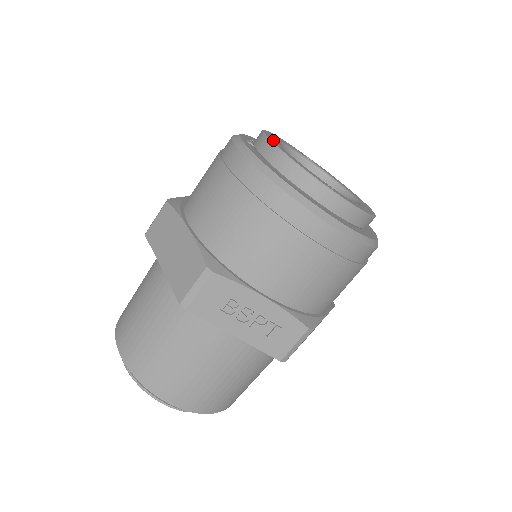
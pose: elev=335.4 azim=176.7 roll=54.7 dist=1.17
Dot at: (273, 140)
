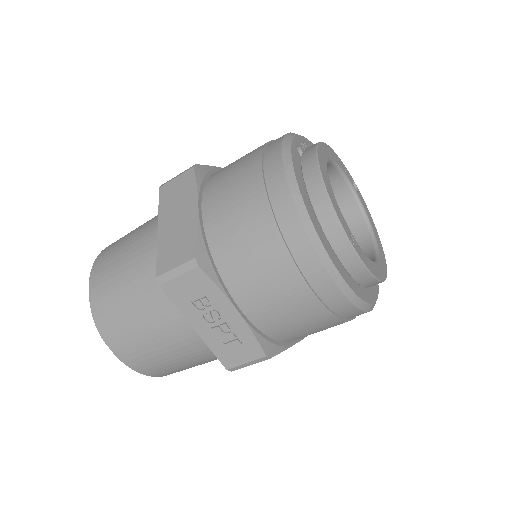
Dot at: (322, 160)
